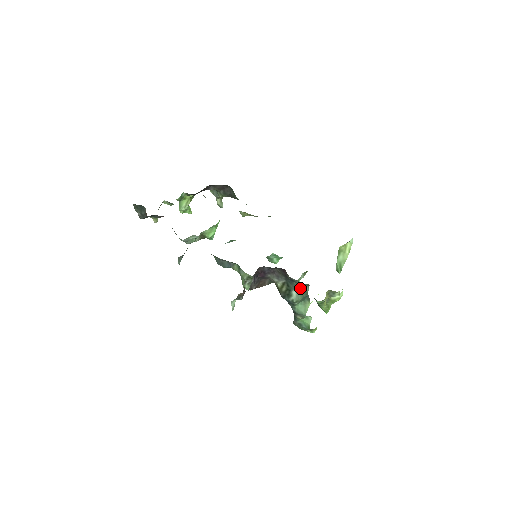
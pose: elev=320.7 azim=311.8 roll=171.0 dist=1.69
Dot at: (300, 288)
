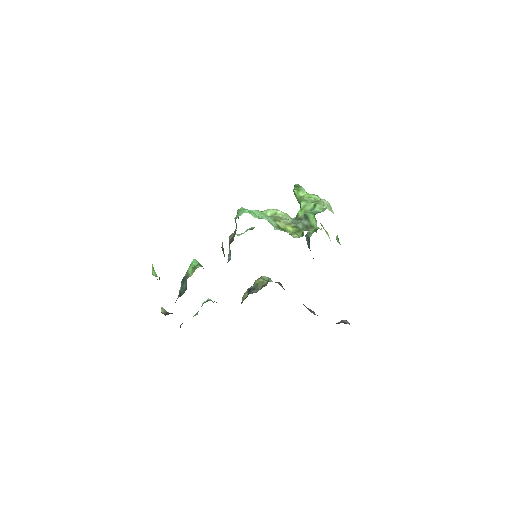
Dot at: occluded
